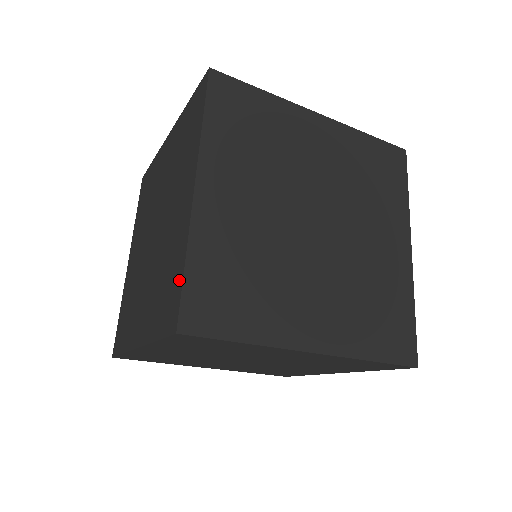
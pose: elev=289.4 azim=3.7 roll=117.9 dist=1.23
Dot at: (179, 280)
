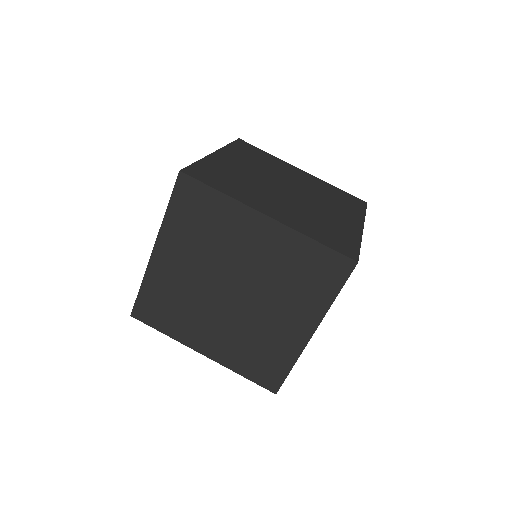
Dot at: occluded
